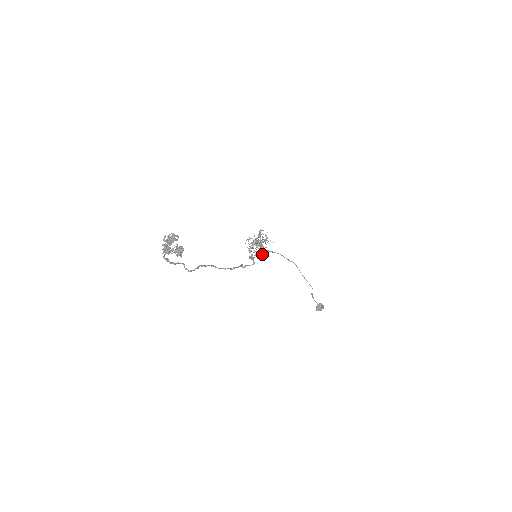
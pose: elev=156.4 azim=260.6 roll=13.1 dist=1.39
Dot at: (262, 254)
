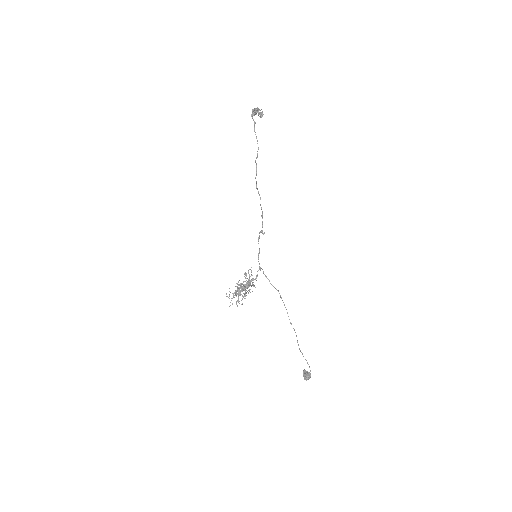
Dot at: occluded
